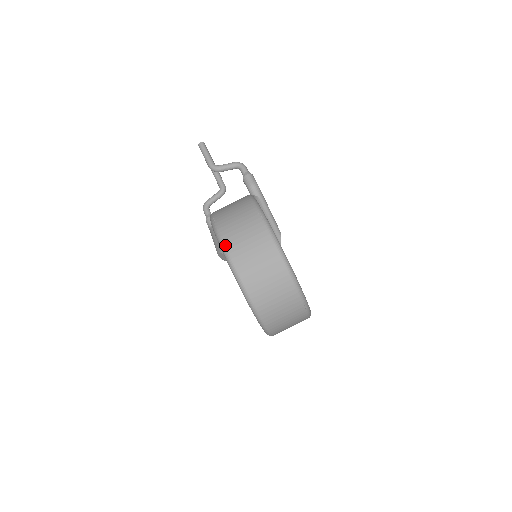
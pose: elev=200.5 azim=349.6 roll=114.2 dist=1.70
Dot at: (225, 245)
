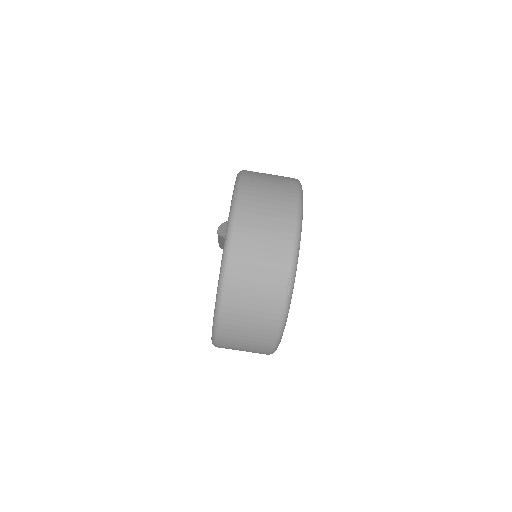
Dot at: (244, 172)
